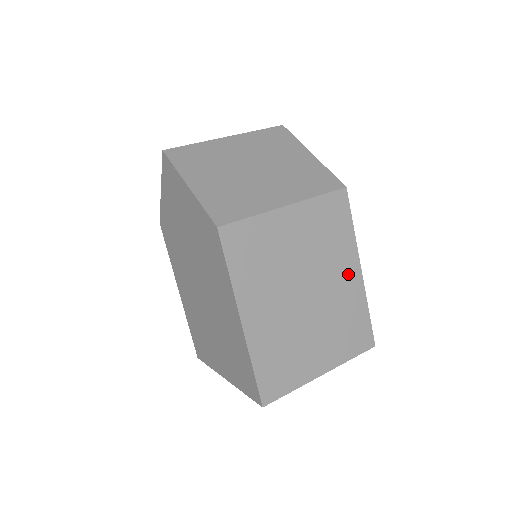
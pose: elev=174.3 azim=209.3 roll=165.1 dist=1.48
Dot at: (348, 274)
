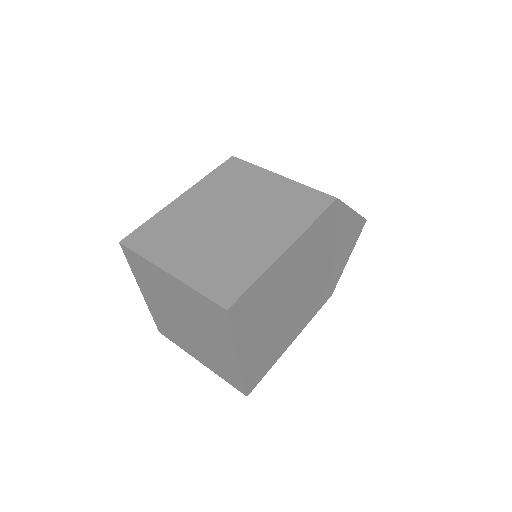
Dot at: (274, 240)
